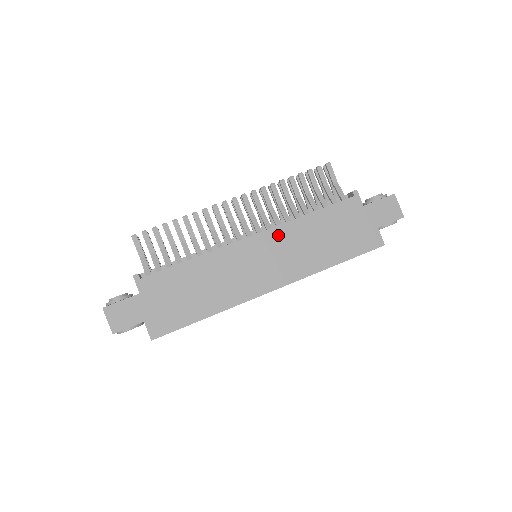
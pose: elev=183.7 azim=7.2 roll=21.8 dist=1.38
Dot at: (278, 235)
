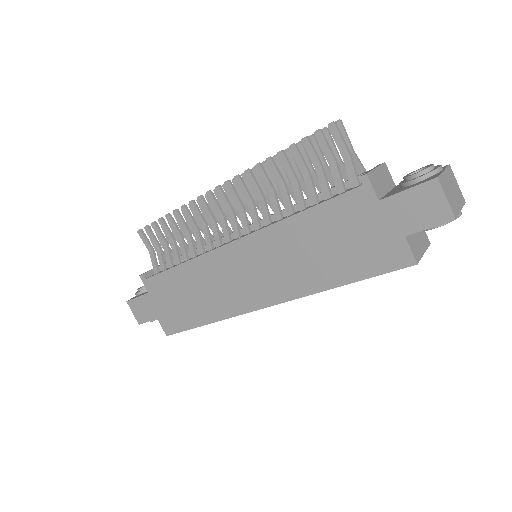
Dot at: (261, 242)
